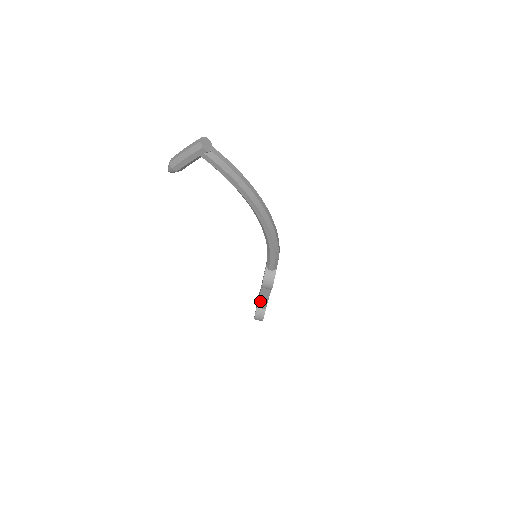
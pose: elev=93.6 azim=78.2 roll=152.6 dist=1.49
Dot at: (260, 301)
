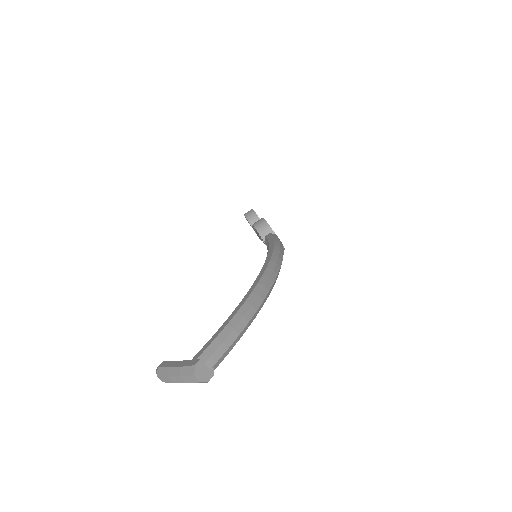
Dot at: occluded
